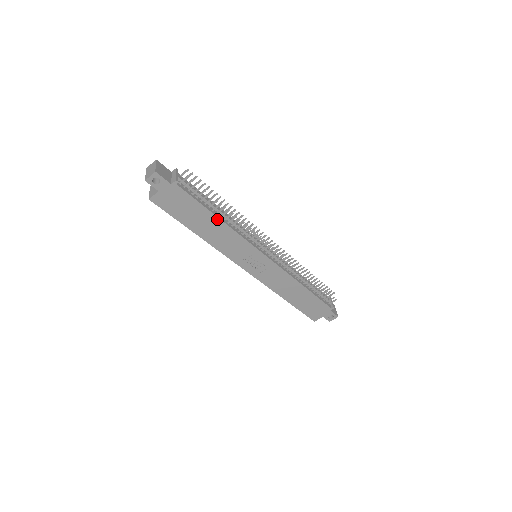
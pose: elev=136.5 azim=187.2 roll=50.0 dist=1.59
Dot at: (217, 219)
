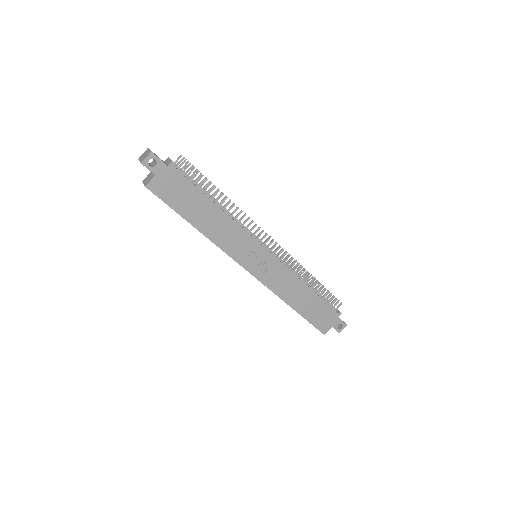
Dot at: (216, 207)
